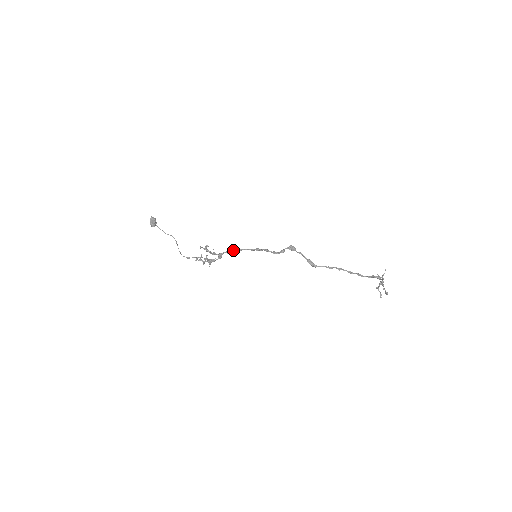
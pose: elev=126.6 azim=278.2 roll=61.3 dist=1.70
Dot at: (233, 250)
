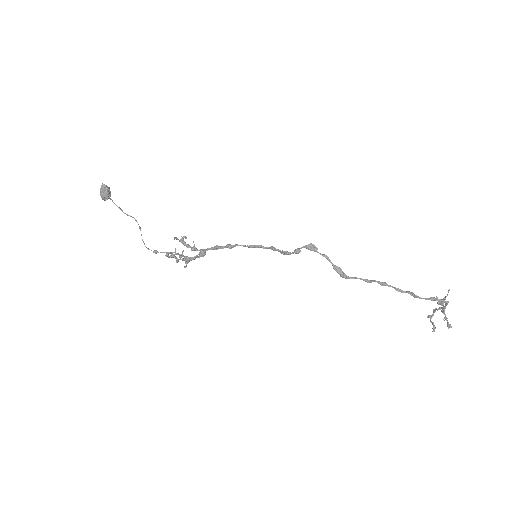
Dot at: (222, 246)
